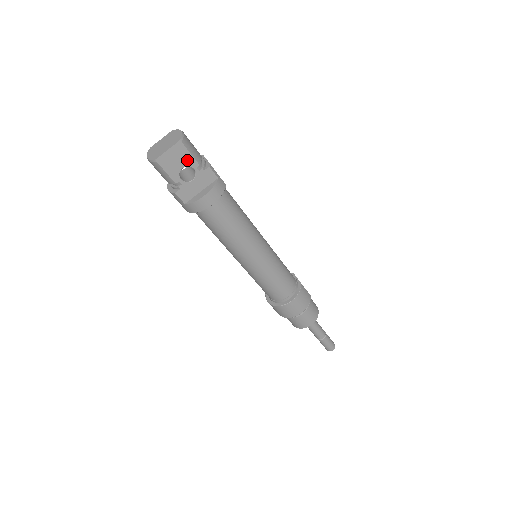
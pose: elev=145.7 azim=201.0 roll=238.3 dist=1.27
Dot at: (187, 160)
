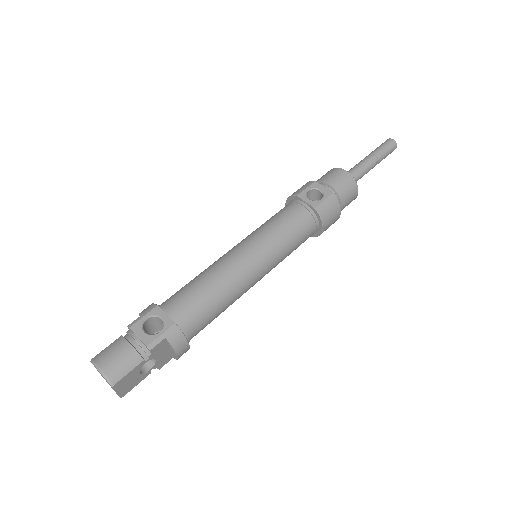
Dot at: (134, 373)
